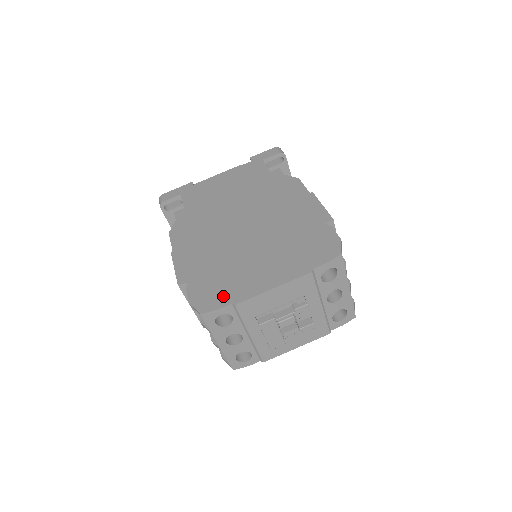
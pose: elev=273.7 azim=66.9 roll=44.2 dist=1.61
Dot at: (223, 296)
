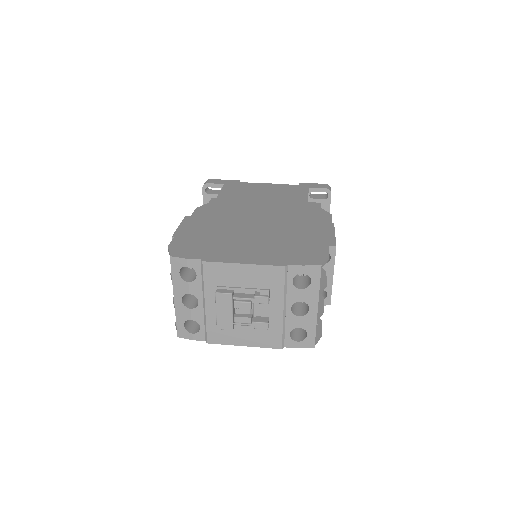
Dot at: (198, 252)
